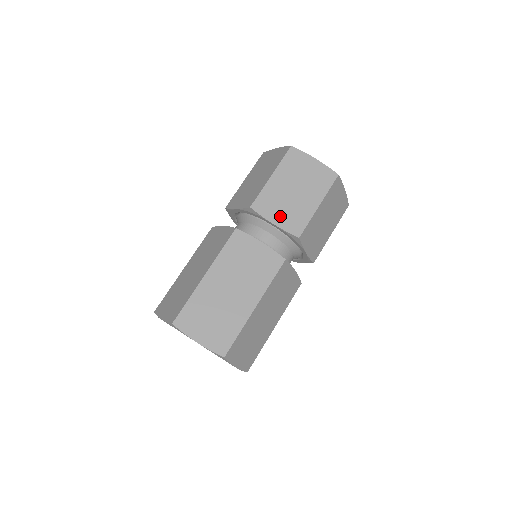
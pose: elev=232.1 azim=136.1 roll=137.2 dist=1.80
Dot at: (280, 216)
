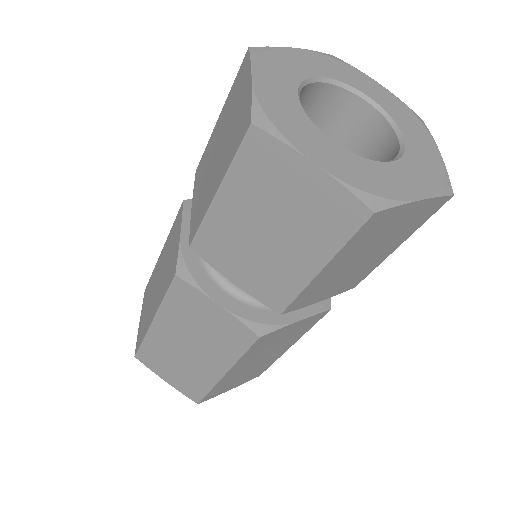
Dot at: (243, 273)
